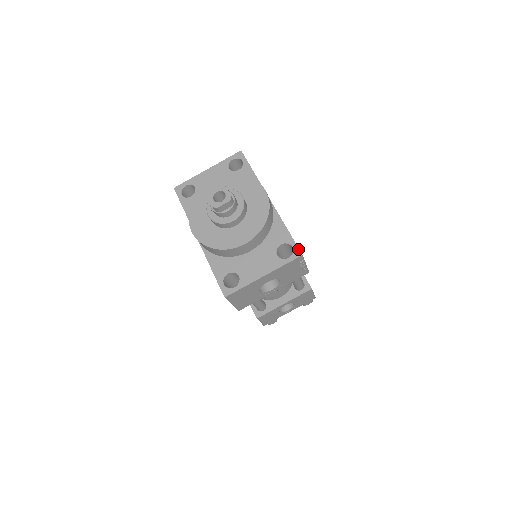
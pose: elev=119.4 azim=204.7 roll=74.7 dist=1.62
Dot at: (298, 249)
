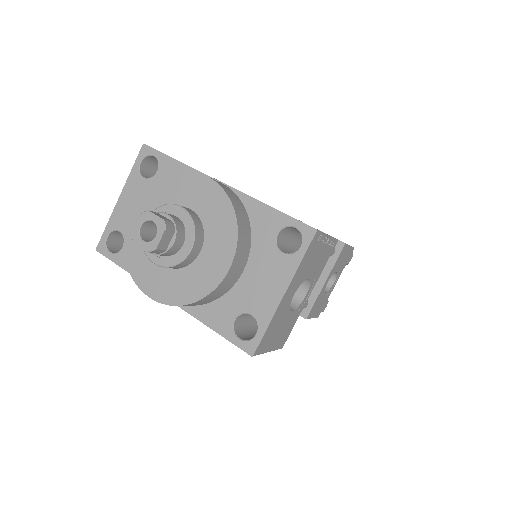
Dot at: (305, 226)
